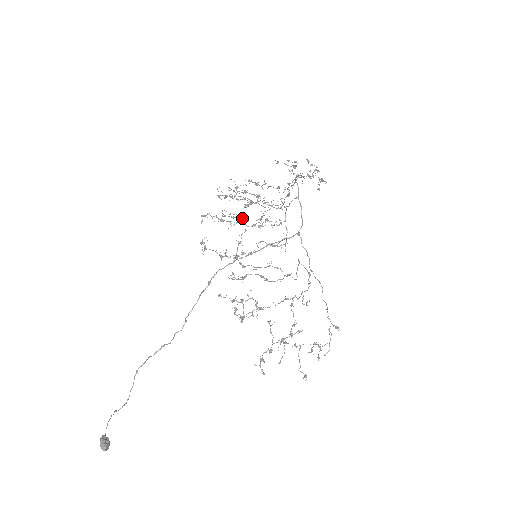
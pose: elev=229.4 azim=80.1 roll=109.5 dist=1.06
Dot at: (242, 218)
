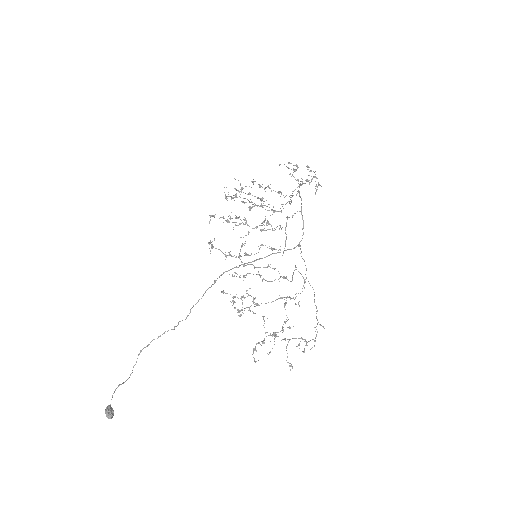
Dot at: (246, 221)
